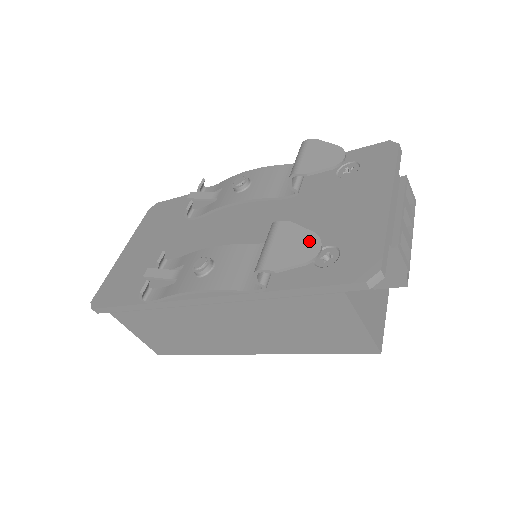
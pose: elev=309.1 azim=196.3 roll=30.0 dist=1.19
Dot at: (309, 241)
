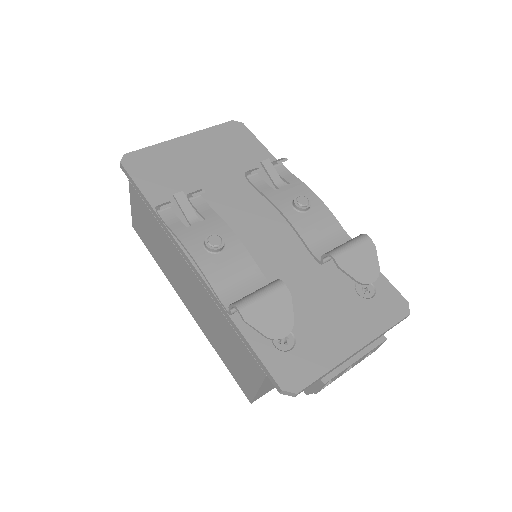
Dot at: (285, 323)
